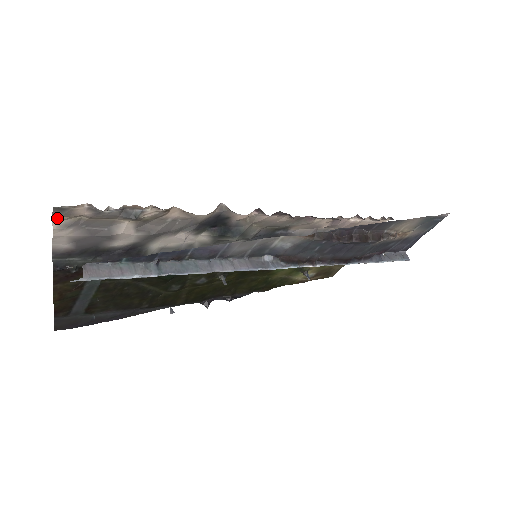
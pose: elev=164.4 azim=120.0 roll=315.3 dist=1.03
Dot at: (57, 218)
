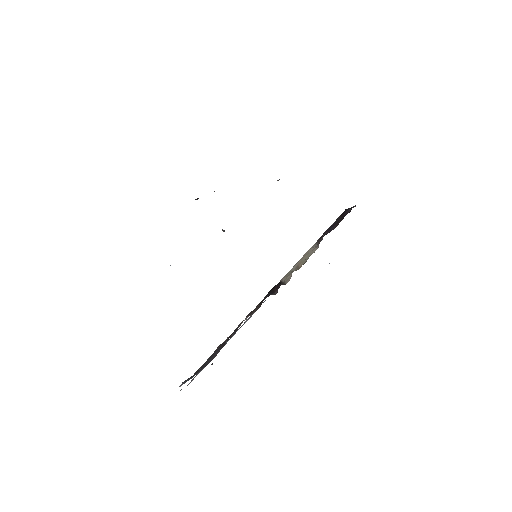
Dot at: occluded
